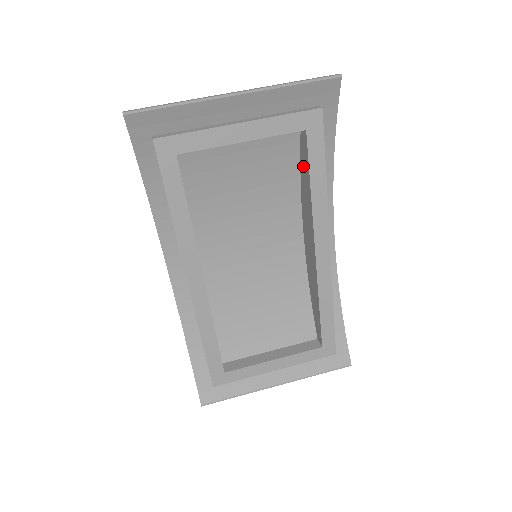
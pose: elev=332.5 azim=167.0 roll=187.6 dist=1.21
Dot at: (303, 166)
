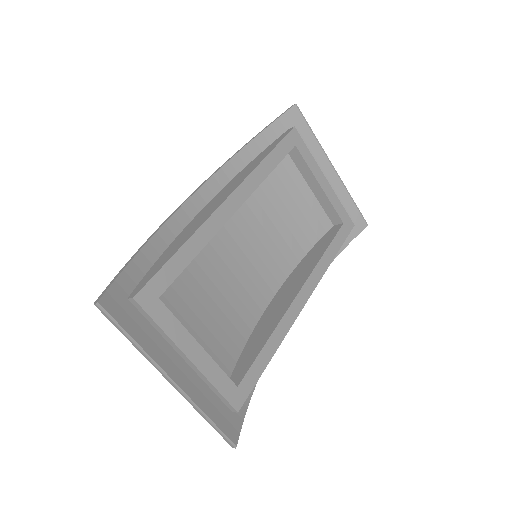
Dot at: (320, 244)
